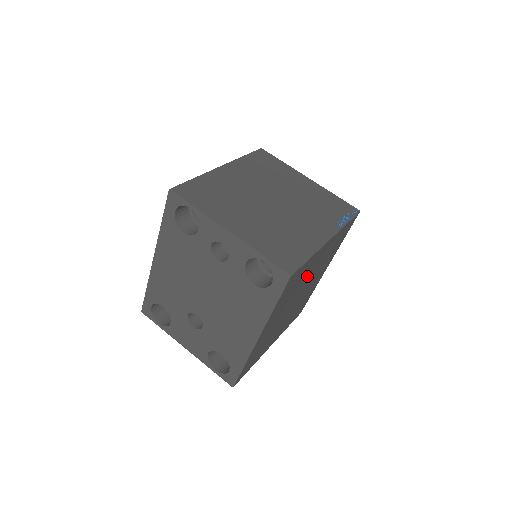
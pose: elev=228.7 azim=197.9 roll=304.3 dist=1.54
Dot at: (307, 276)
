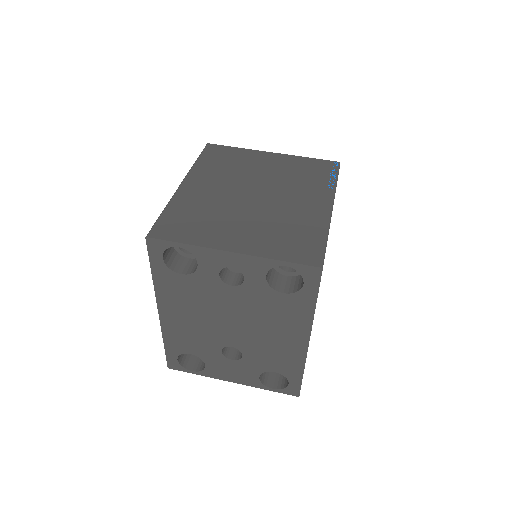
Dot at: occluded
